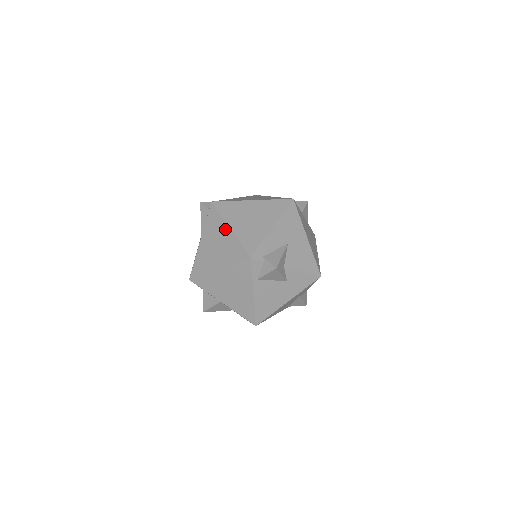
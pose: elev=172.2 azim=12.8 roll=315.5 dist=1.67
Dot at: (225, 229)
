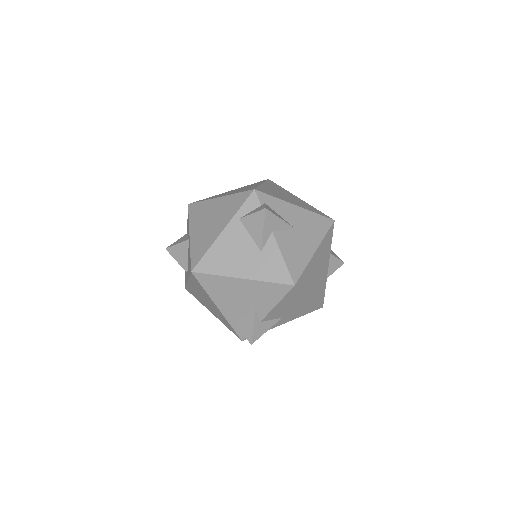
Dot at: (258, 184)
